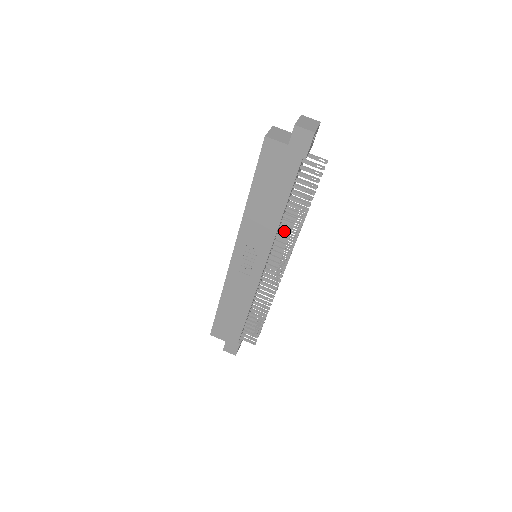
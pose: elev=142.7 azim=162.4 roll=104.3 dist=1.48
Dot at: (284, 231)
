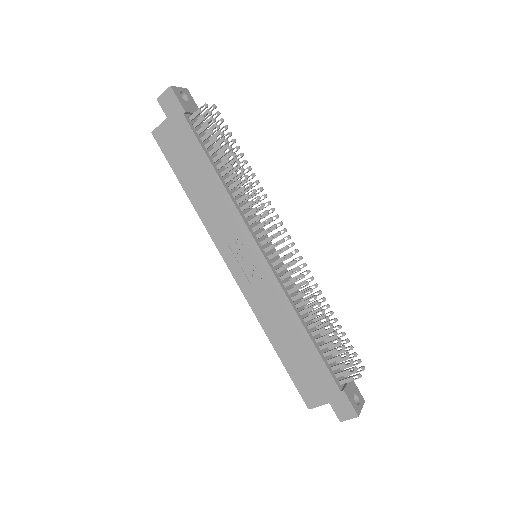
Dot at: (242, 197)
